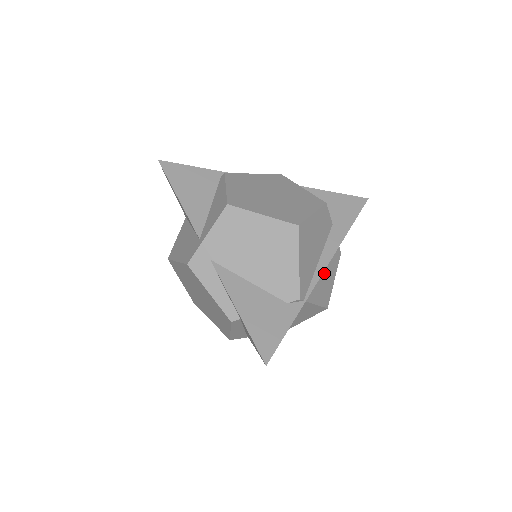
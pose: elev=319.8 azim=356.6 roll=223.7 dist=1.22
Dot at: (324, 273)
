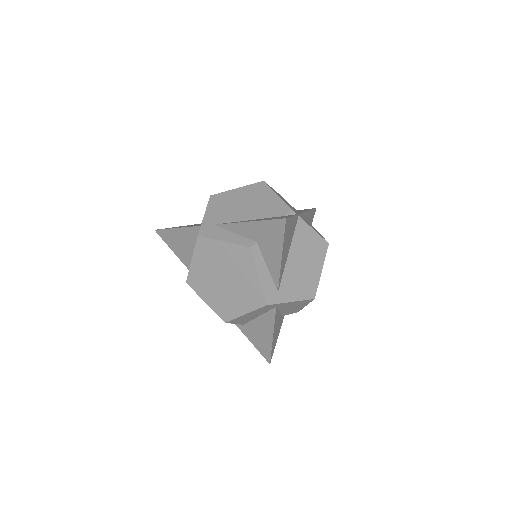
Dot at: occluded
